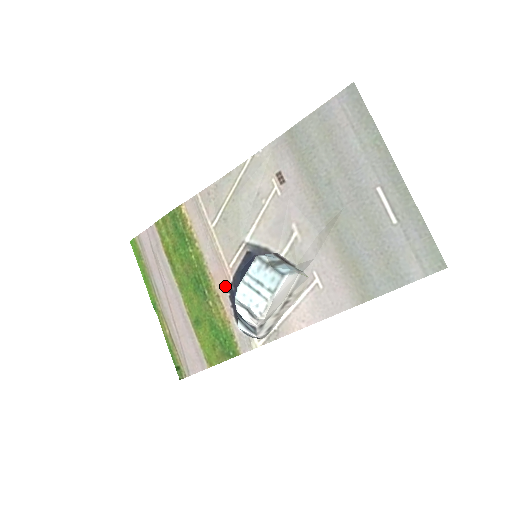
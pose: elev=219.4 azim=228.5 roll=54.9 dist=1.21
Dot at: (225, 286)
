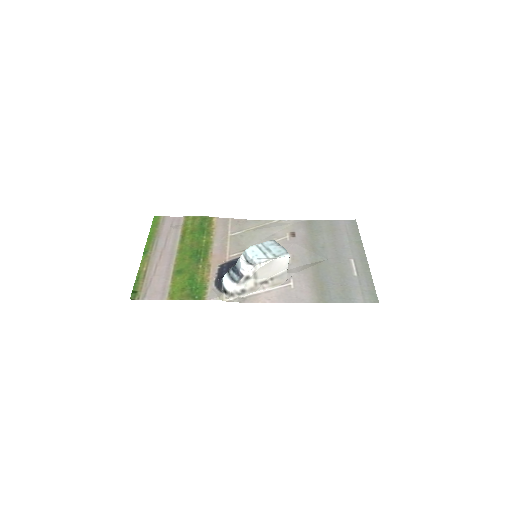
Dot at: (219, 263)
